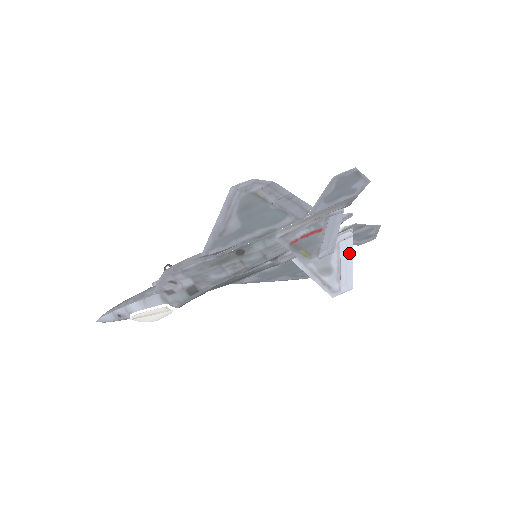
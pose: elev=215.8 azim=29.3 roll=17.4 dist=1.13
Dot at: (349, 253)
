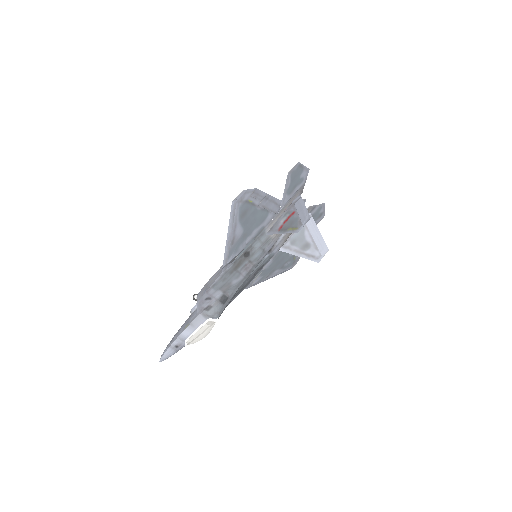
Dot at: (315, 228)
